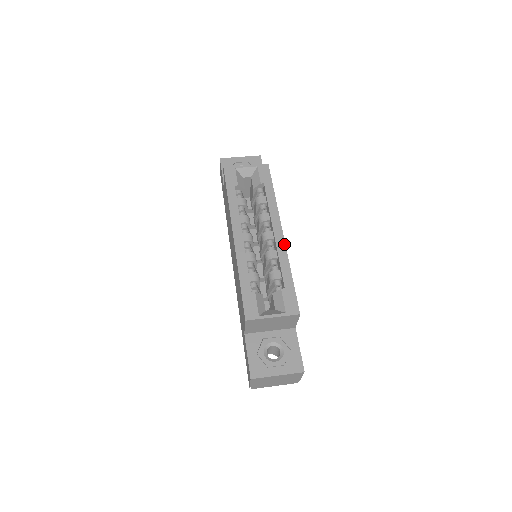
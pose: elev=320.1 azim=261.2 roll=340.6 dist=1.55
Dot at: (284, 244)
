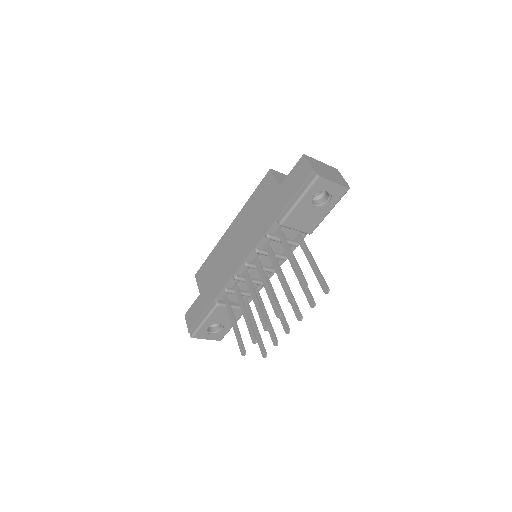
Dot at: occluded
